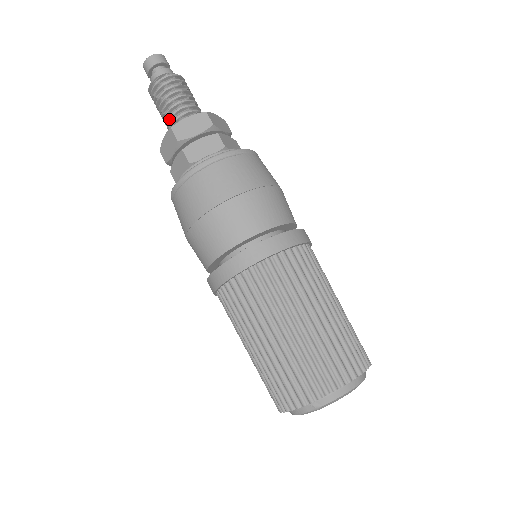
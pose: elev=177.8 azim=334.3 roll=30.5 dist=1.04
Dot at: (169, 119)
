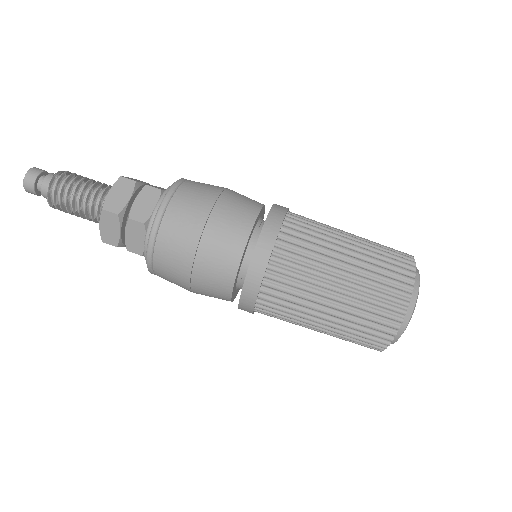
Dot at: (97, 190)
